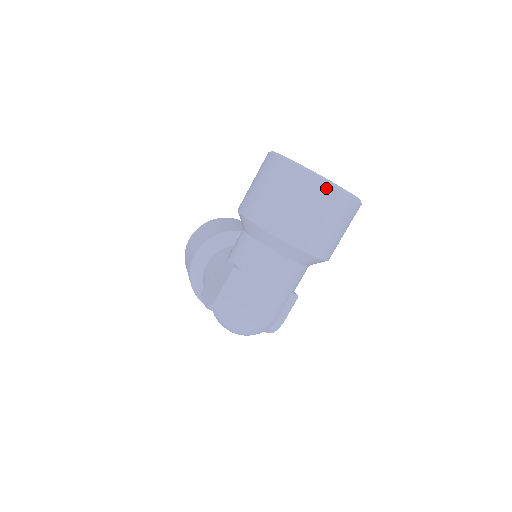
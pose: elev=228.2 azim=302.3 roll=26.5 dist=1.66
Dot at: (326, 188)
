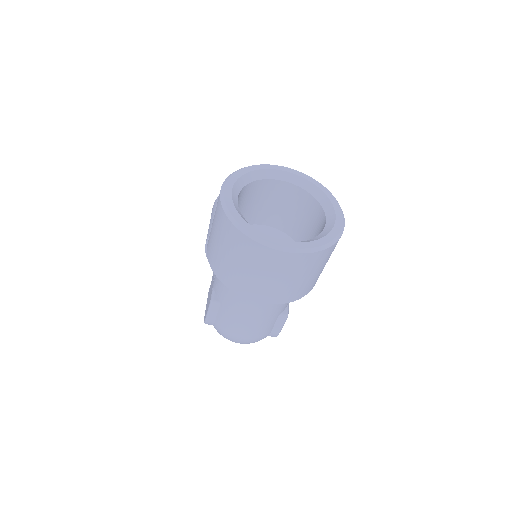
Dot at: (270, 253)
